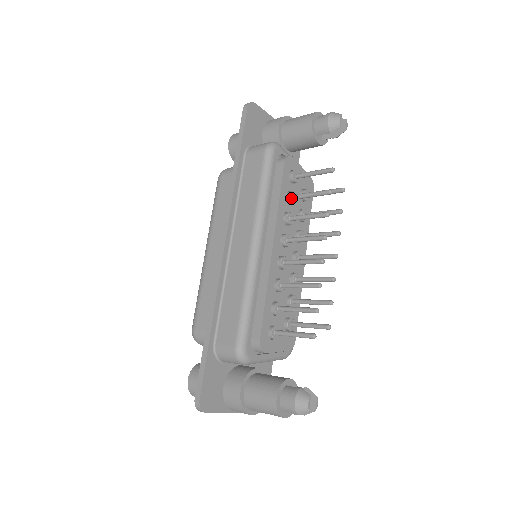
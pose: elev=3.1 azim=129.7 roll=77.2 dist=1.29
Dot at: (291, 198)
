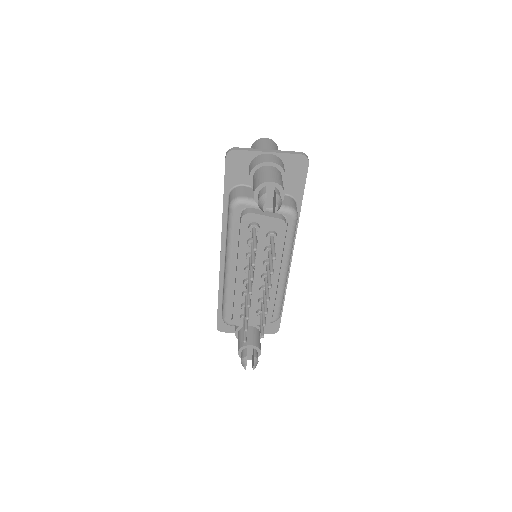
Dot at: (250, 245)
